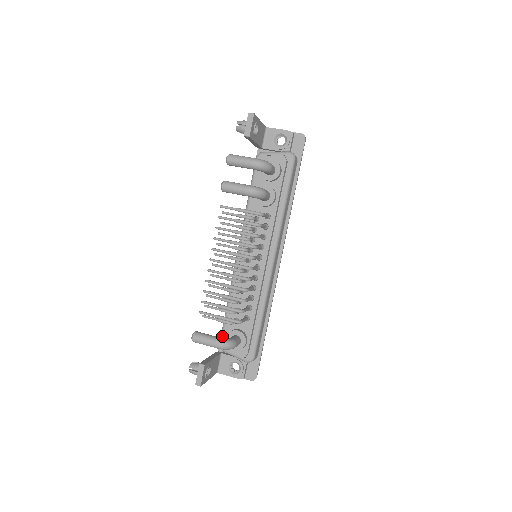
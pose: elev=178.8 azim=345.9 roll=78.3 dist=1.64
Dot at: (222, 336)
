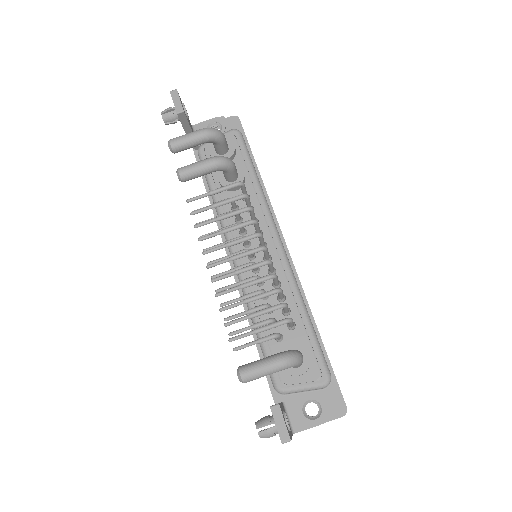
Dot at: occluded
